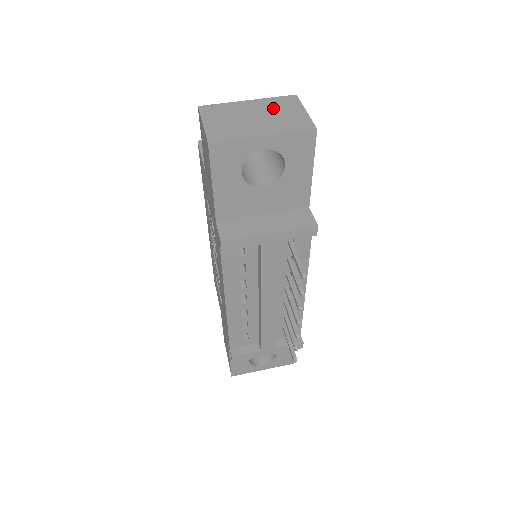
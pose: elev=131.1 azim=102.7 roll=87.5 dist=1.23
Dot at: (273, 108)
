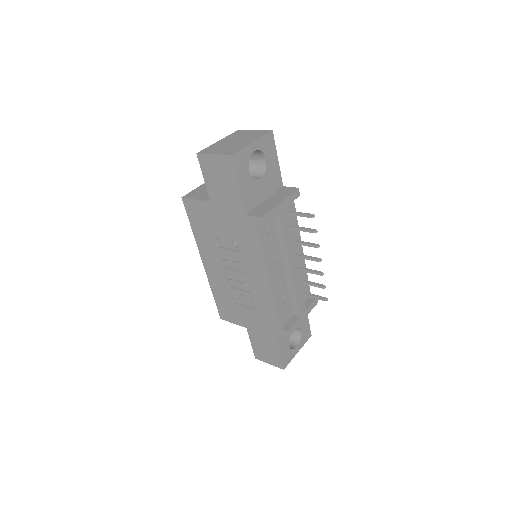
Dot at: (237, 136)
